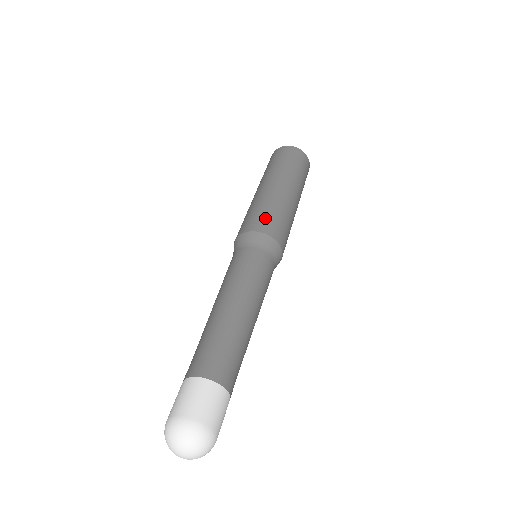
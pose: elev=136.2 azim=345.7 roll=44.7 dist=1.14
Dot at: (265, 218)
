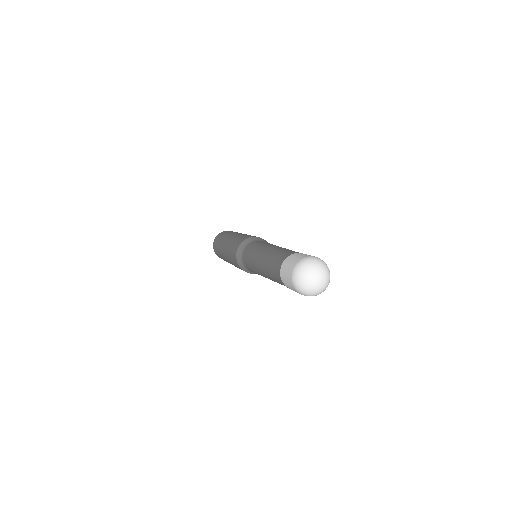
Dot at: occluded
